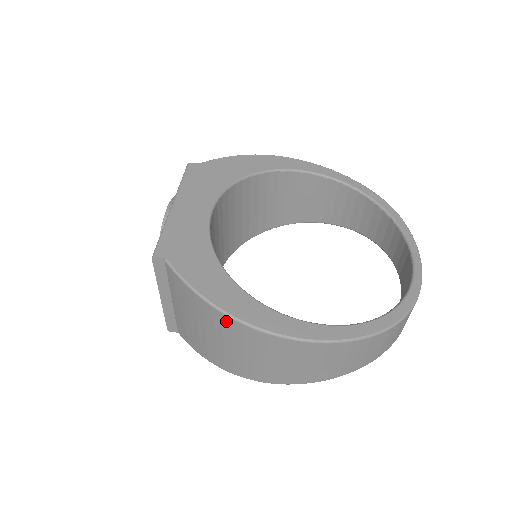
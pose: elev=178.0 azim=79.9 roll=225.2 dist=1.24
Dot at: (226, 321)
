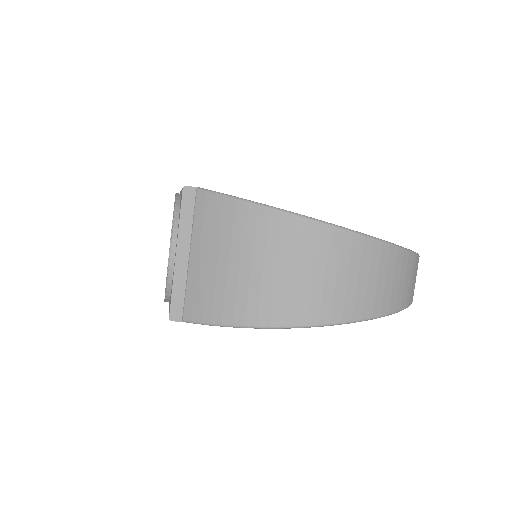
Dot at: (273, 220)
